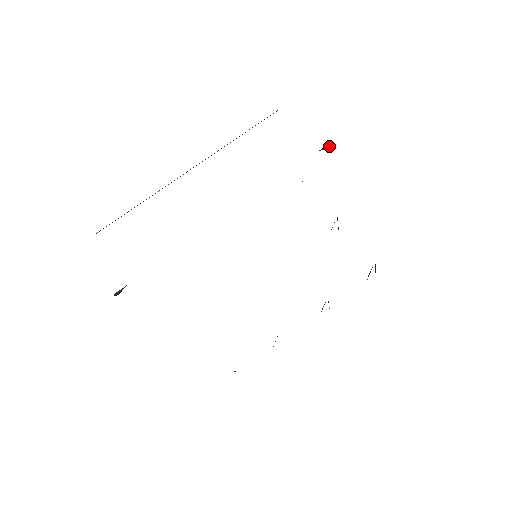
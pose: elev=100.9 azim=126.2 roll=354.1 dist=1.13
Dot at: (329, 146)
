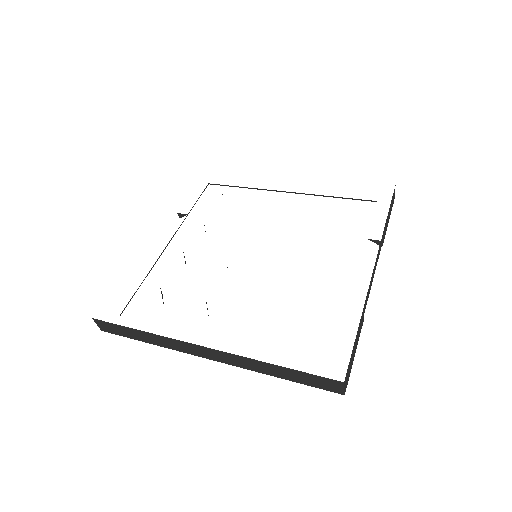
Dot at: (382, 245)
